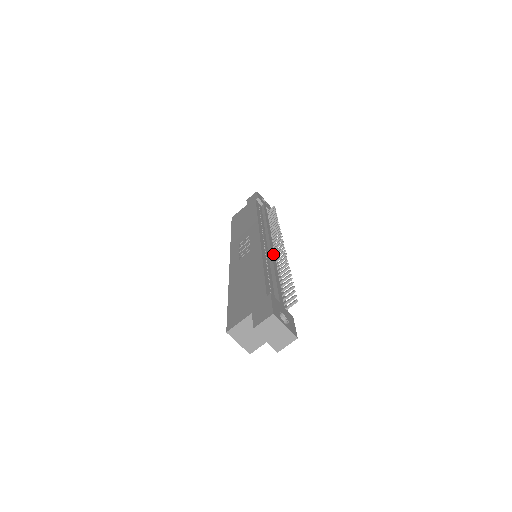
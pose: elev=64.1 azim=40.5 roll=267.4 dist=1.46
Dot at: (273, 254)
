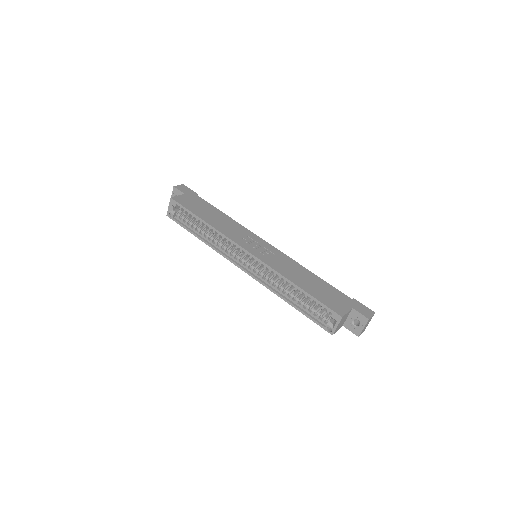
Dot at: occluded
